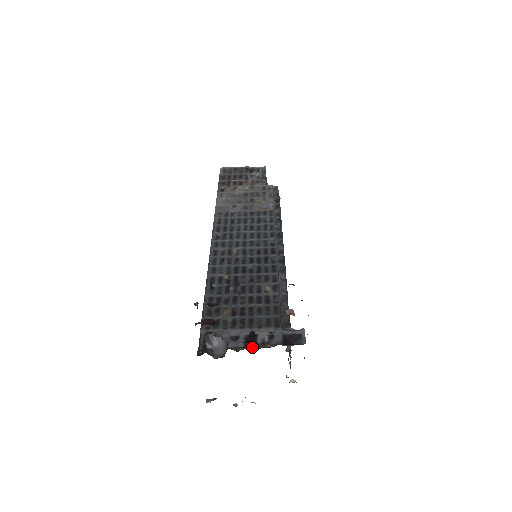
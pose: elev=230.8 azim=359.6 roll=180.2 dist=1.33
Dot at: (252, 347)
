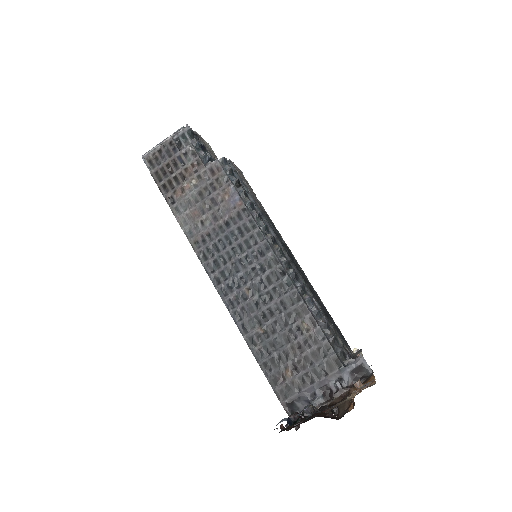
Dot at: (332, 398)
